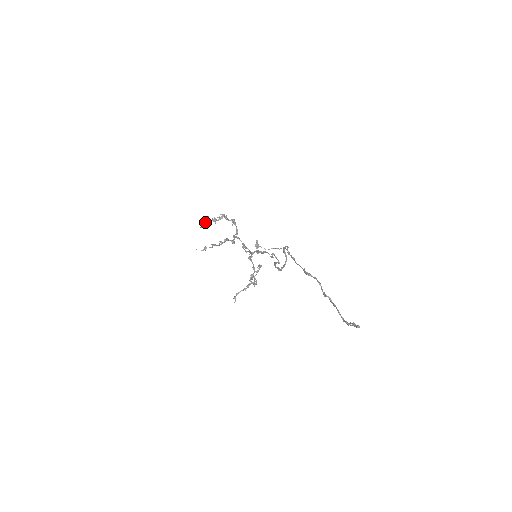
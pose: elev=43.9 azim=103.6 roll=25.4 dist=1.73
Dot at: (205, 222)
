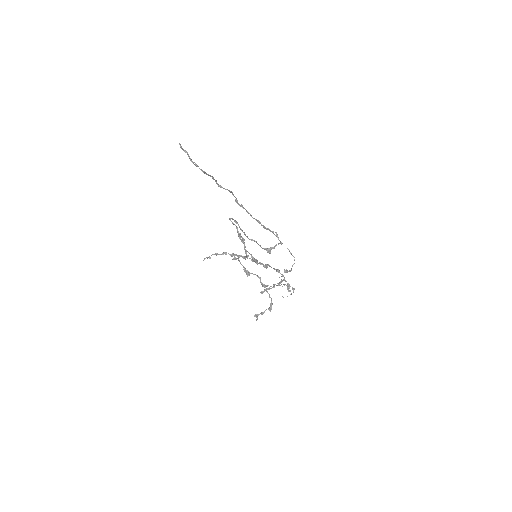
Dot at: occluded
